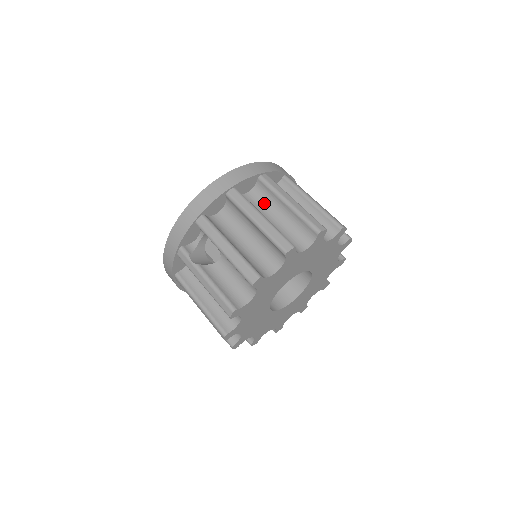
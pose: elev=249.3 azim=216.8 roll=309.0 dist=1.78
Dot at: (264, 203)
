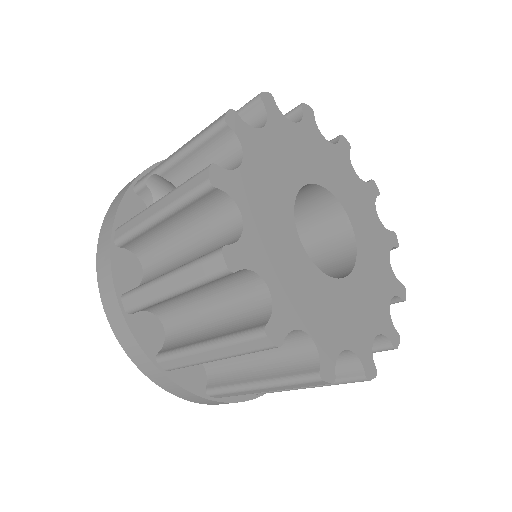
Dot at: occluded
